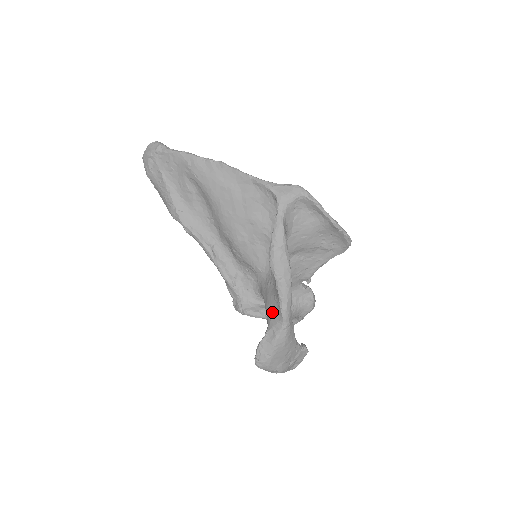
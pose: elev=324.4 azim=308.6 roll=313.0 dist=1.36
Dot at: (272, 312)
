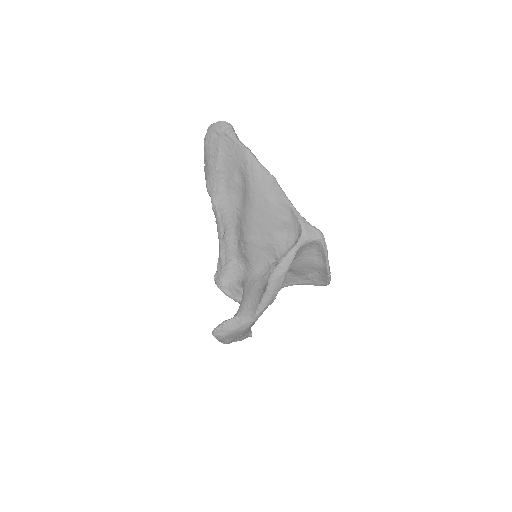
Dot at: (248, 306)
